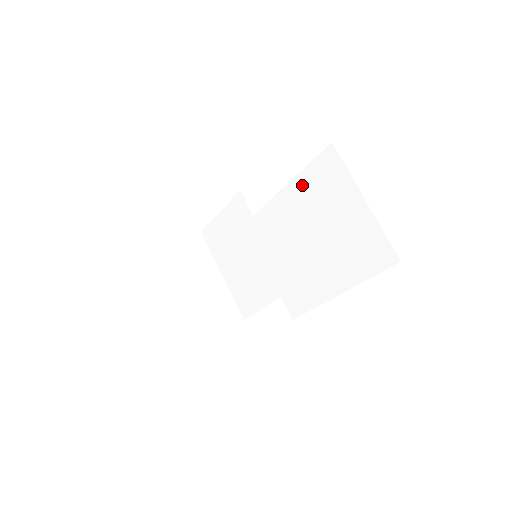
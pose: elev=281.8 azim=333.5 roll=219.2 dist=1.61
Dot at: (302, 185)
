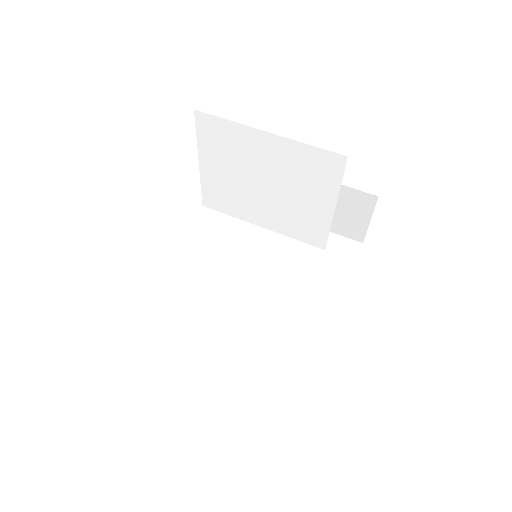
Dot at: occluded
